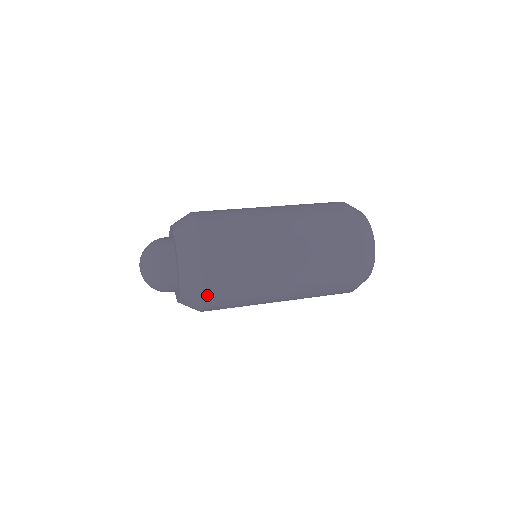
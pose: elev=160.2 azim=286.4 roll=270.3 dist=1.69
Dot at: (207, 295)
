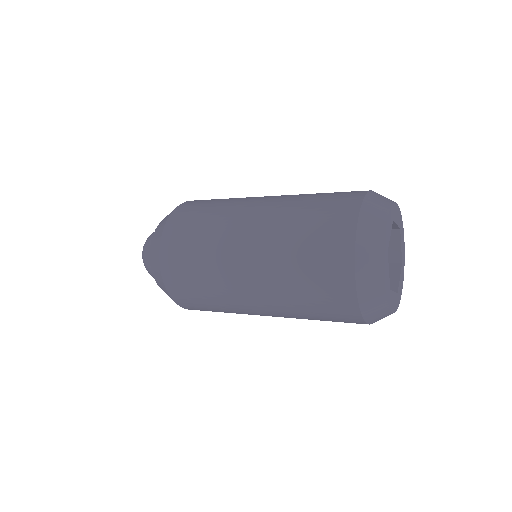
Dot at: (165, 234)
